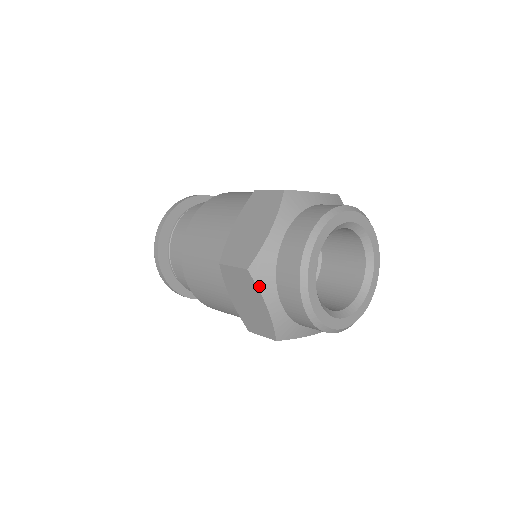
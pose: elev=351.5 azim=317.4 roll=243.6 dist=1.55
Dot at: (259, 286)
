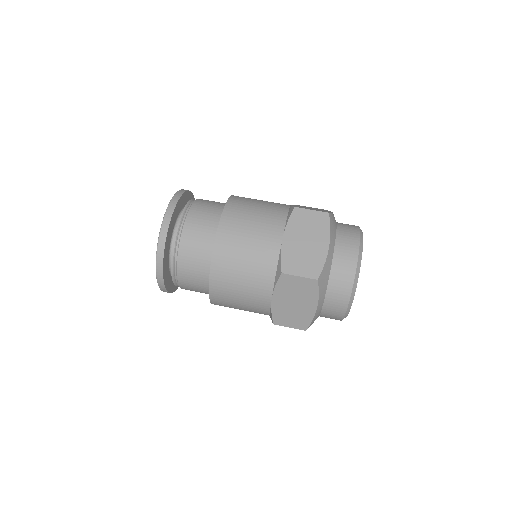
Dot at: occluded
